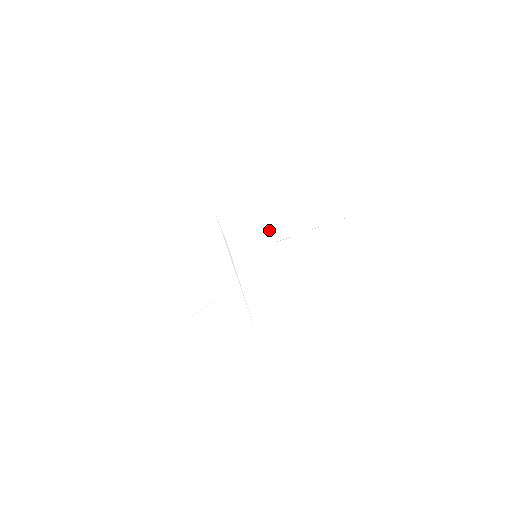
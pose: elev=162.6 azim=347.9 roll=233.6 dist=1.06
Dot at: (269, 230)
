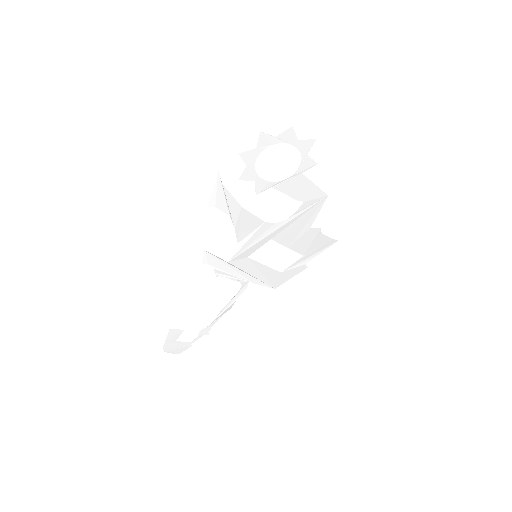
Dot at: (259, 238)
